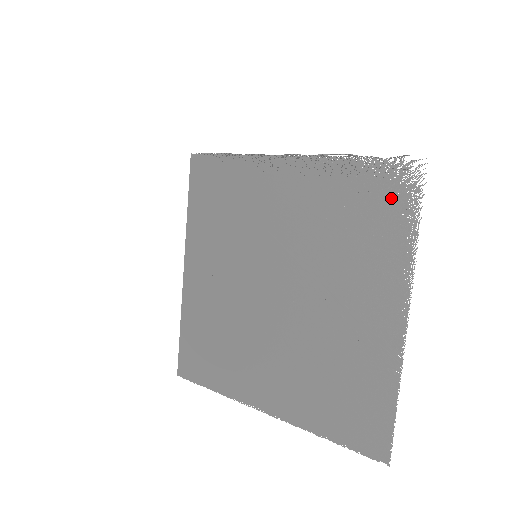
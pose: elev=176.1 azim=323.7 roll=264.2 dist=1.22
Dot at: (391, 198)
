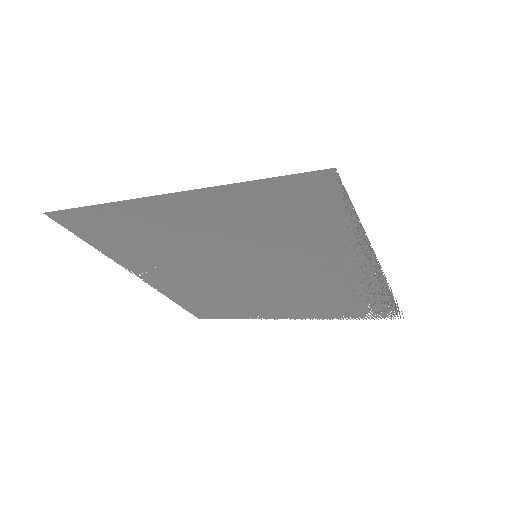
Dot at: (367, 311)
